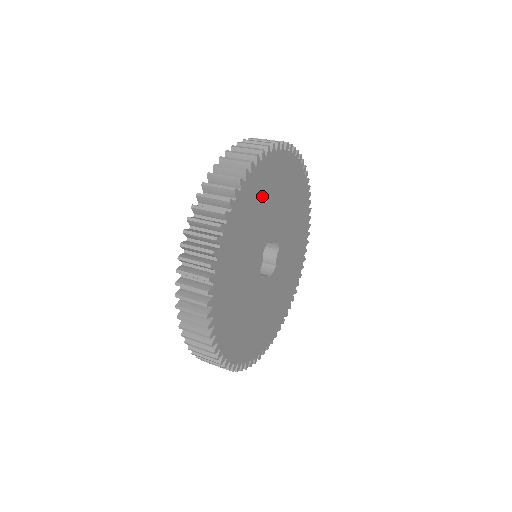
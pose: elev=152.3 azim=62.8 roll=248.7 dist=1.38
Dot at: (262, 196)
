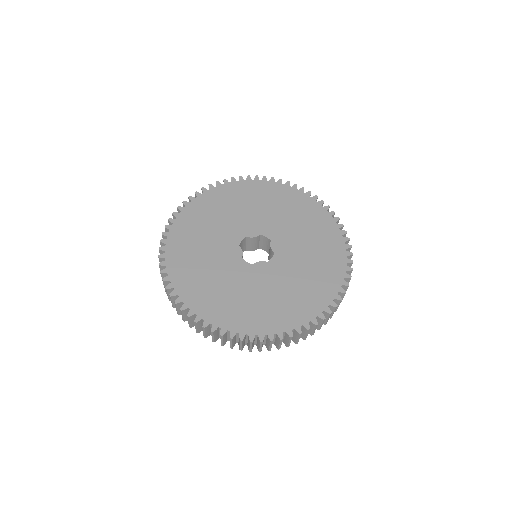
Dot at: (297, 214)
